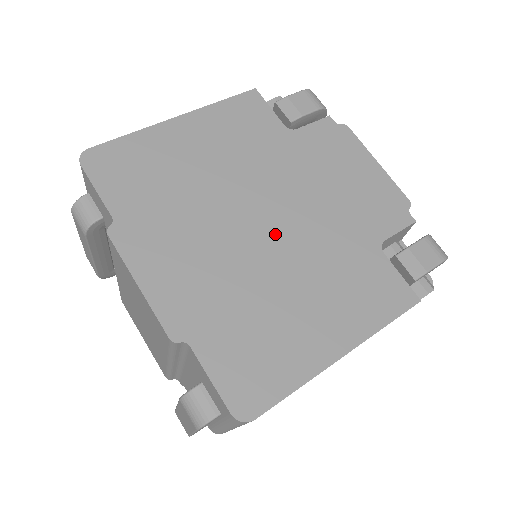
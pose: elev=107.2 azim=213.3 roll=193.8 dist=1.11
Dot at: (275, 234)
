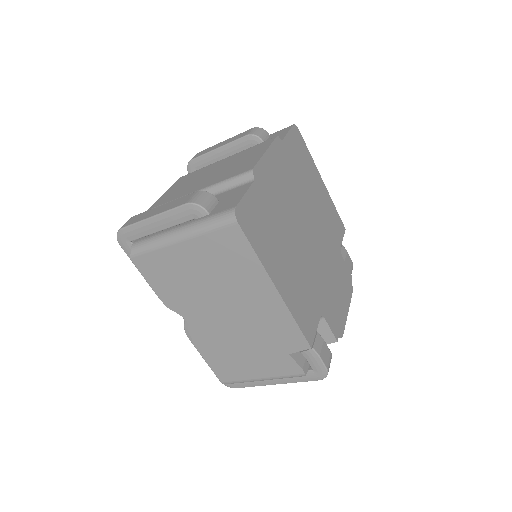
Dot at: (305, 240)
